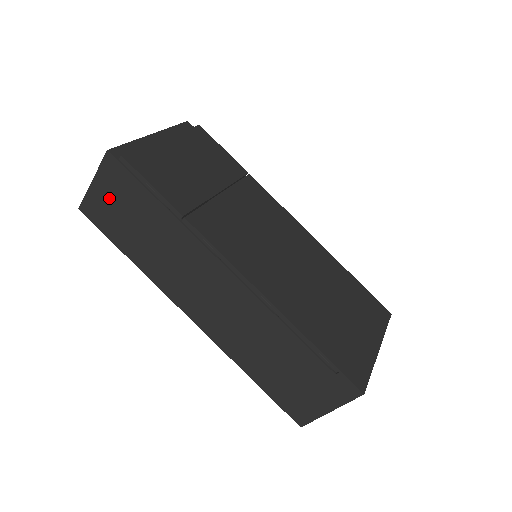
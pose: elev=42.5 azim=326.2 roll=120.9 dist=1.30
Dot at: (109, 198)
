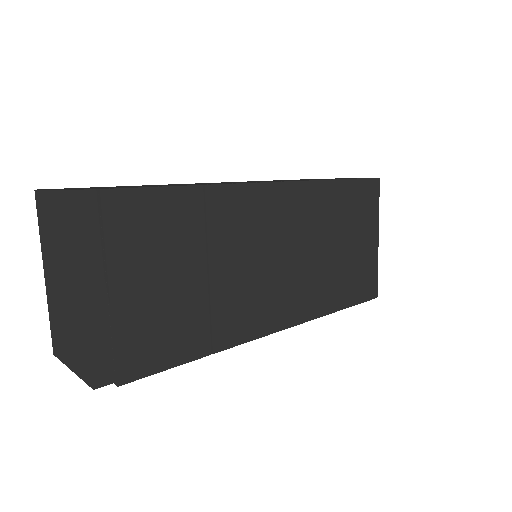
Dot at: occluded
